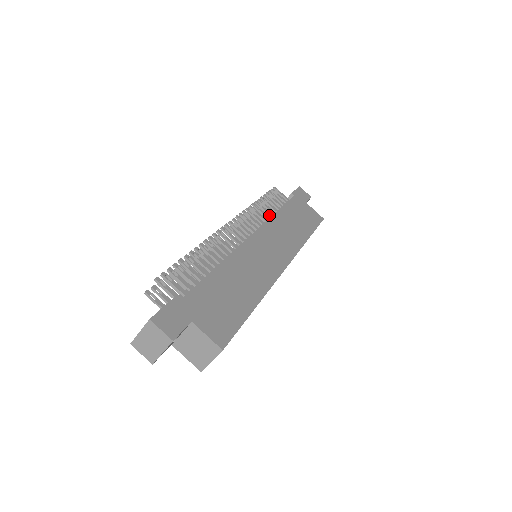
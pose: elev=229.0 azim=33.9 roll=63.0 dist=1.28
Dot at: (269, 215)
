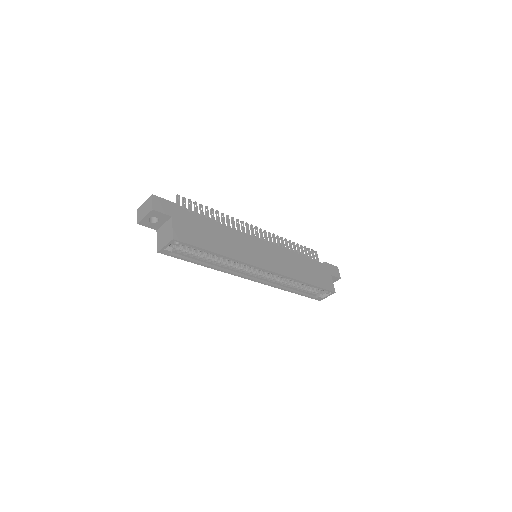
Dot at: occluded
